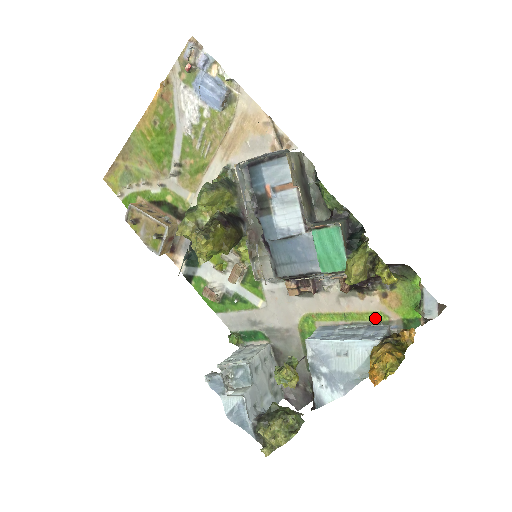
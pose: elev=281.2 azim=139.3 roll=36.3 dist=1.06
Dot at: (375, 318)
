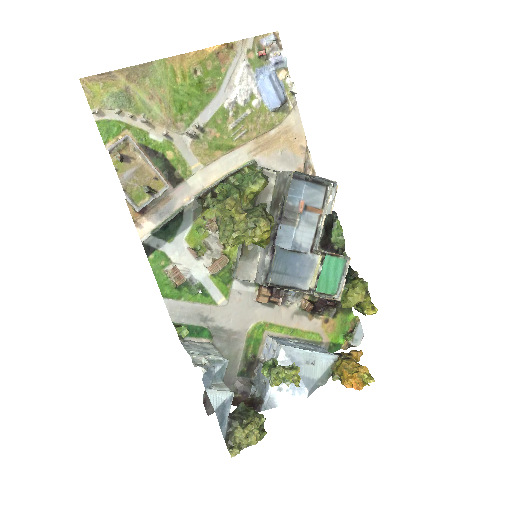
Dot at: (313, 337)
